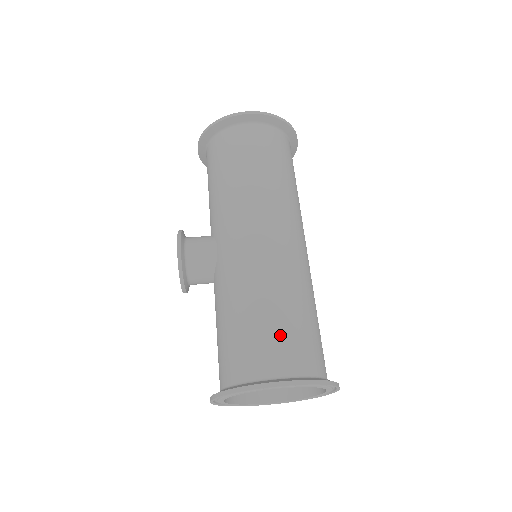
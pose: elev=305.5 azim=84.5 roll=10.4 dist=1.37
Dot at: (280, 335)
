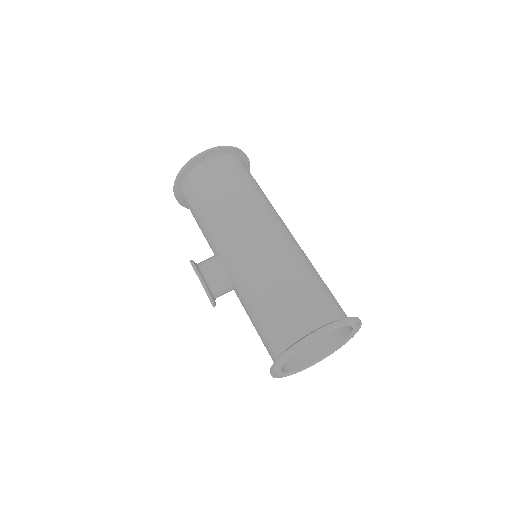
Dot at: (302, 300)
